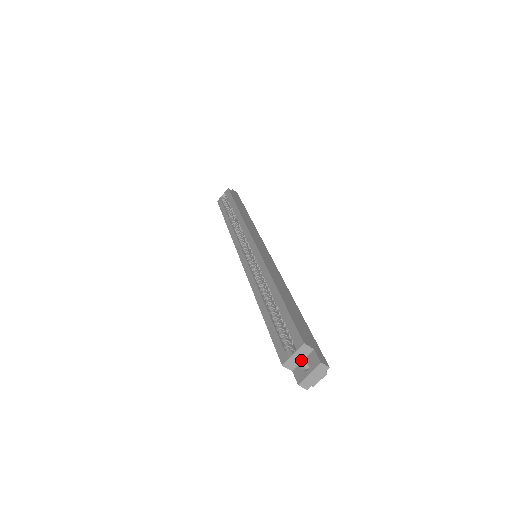
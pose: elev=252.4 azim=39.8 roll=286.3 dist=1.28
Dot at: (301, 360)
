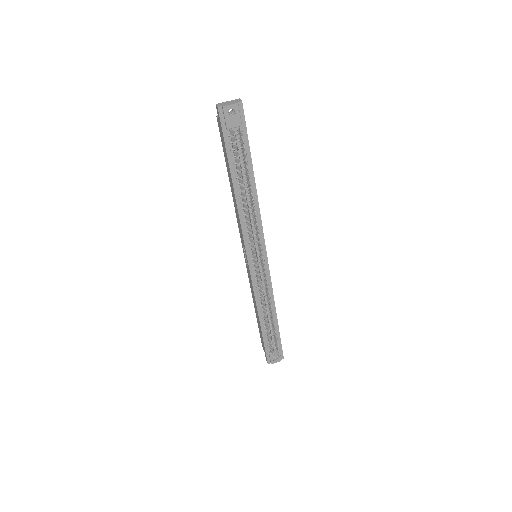
Dot at: occluded
